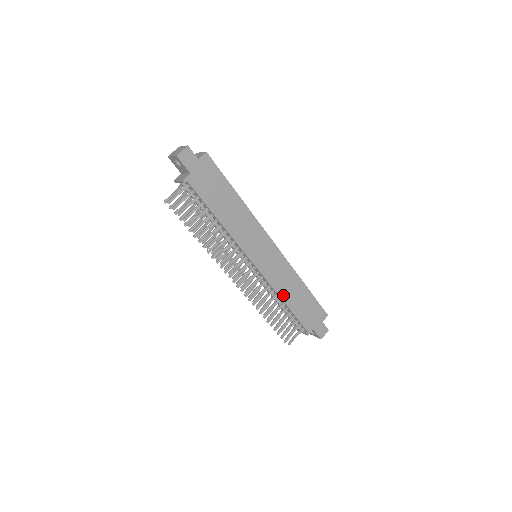
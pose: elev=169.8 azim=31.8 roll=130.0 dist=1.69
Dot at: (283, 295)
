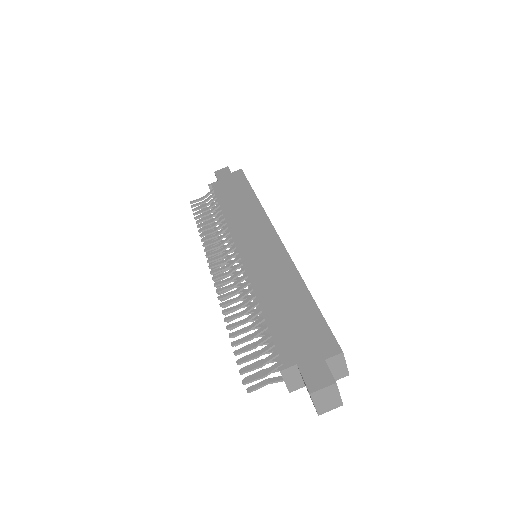
Dot at: (262, 293)
